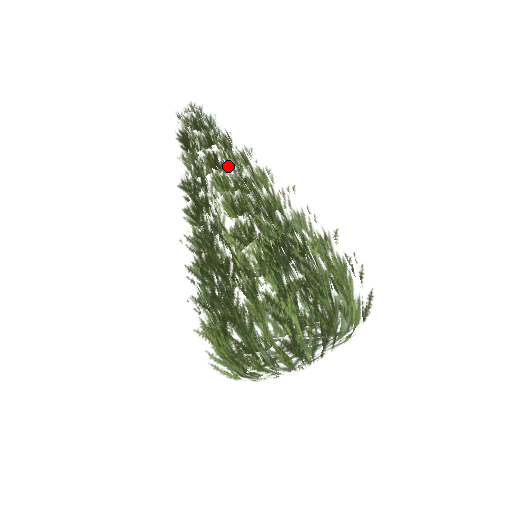
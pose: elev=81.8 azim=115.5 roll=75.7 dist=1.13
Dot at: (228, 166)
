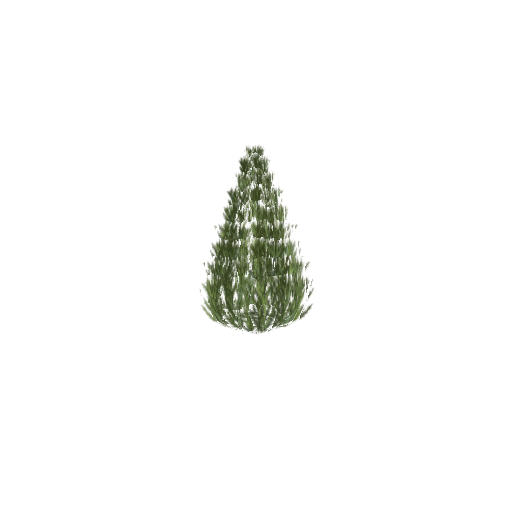
Dot at: (265, 200)
